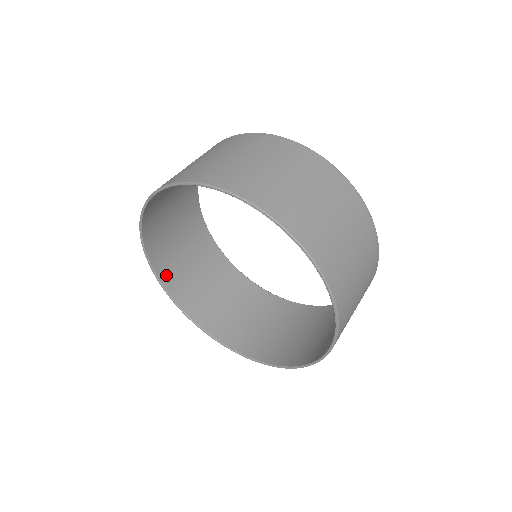
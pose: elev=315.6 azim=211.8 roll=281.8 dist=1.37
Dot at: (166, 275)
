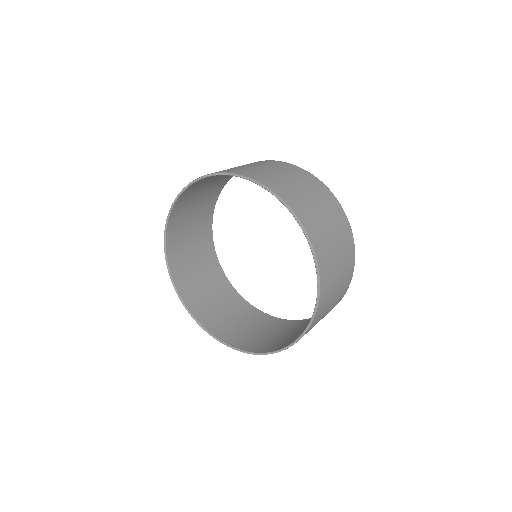
Dot at: (171, 235)
